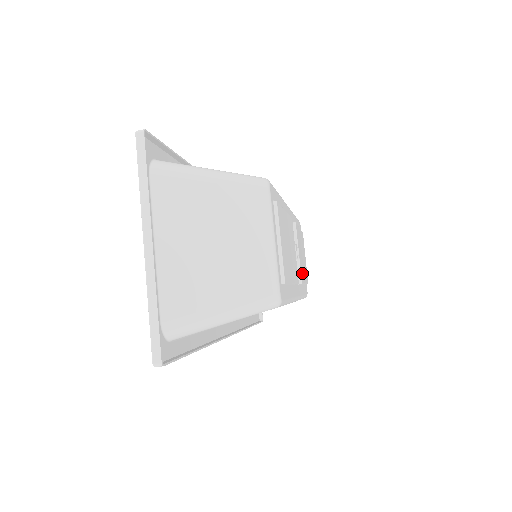
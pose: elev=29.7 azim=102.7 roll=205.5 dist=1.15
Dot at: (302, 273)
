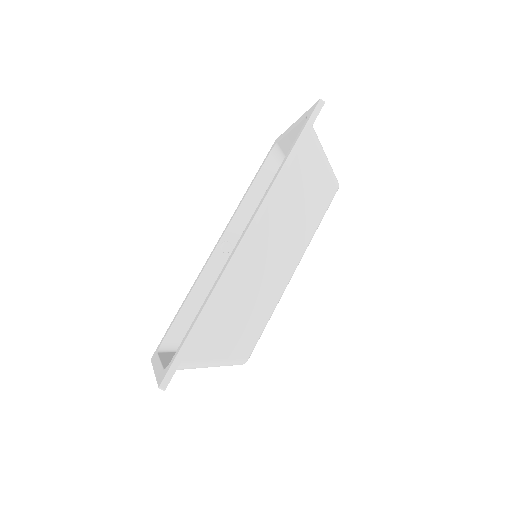
Dot at: occluded
